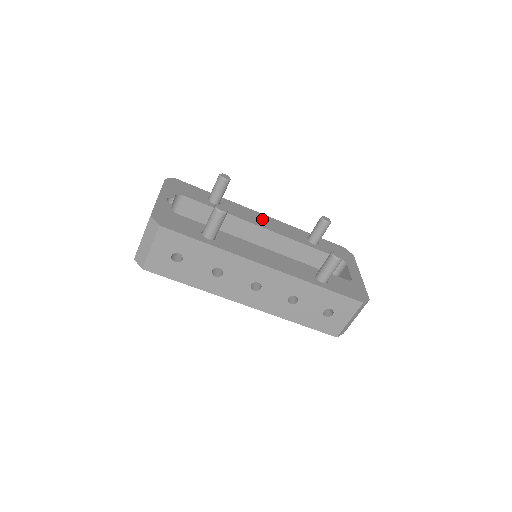
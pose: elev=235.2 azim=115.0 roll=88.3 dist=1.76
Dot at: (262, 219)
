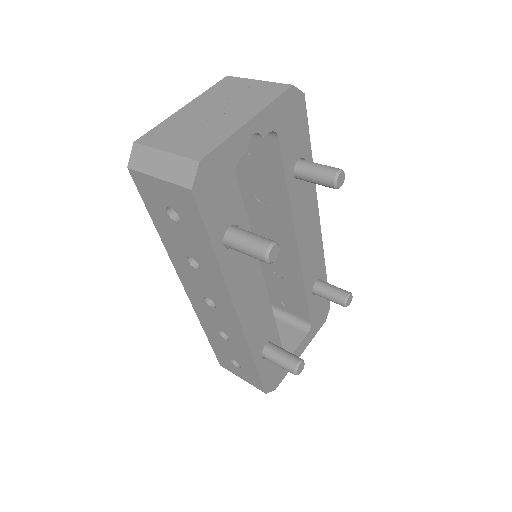
Dot at: (311, 230)
